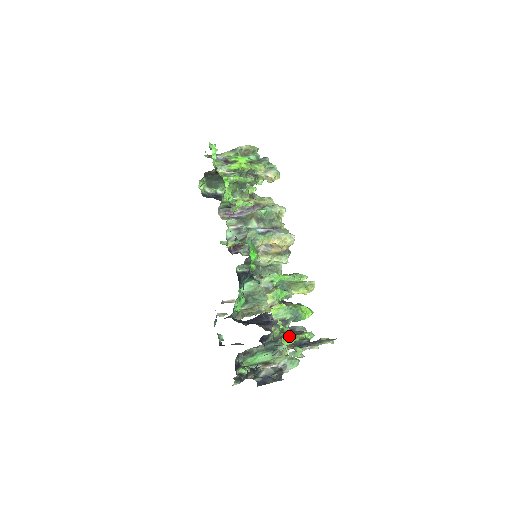
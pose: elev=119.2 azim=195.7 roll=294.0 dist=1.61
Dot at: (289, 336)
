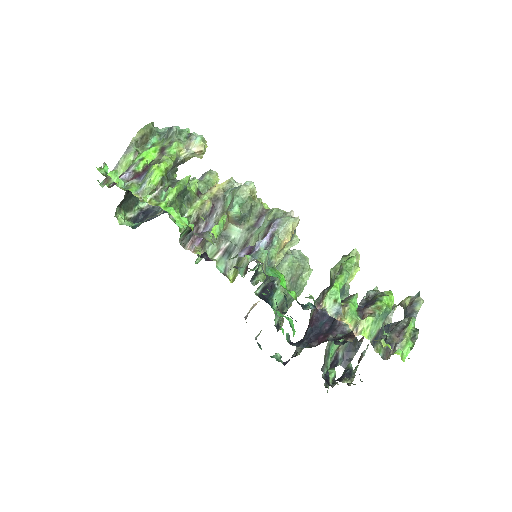
Dot at: (398, 345)
